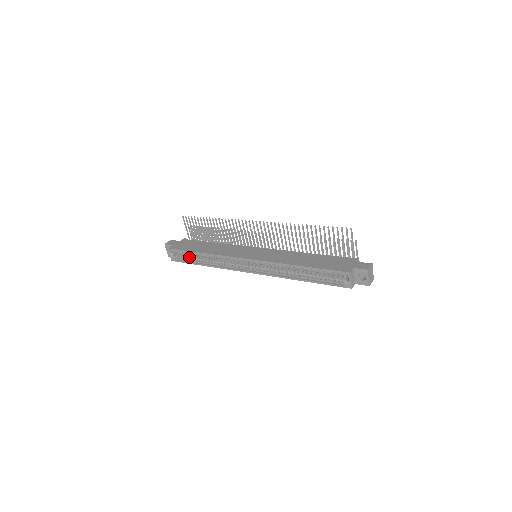
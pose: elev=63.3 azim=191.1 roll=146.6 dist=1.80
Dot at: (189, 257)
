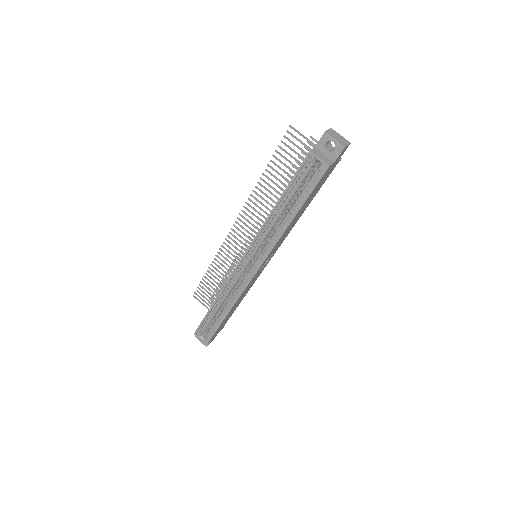
Dot at: (213, 323)
